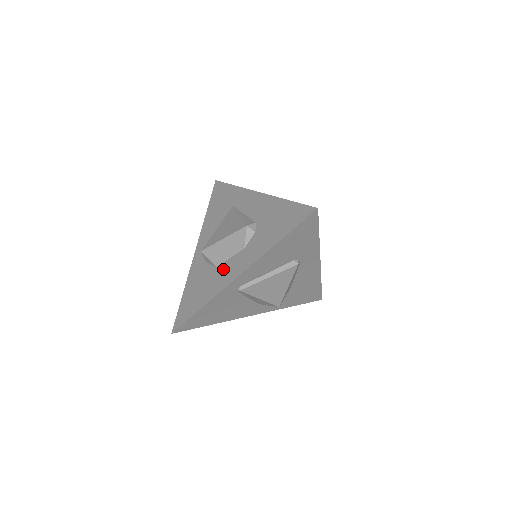
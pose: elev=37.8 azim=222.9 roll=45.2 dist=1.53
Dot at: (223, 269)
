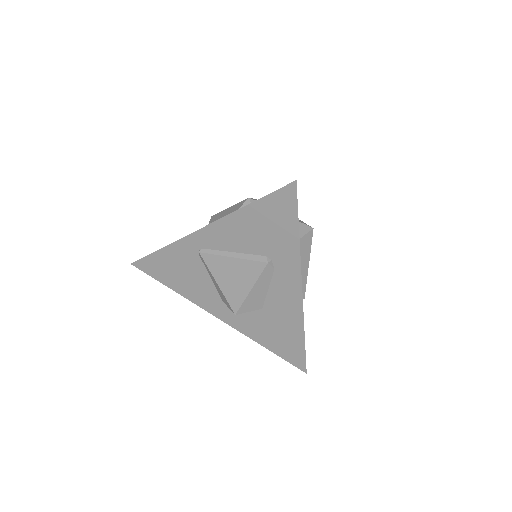
Dot at: occluded
